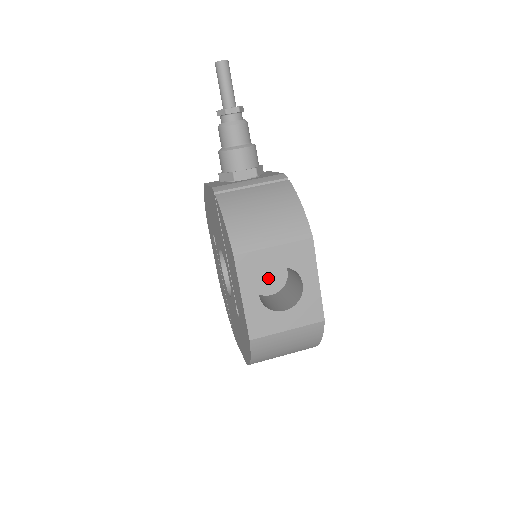
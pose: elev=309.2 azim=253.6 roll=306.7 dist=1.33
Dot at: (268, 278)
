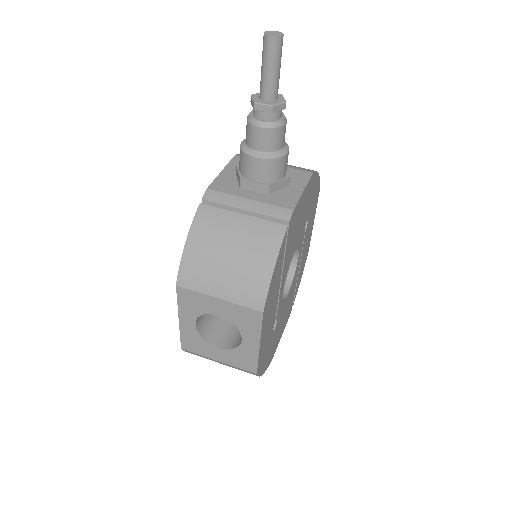
Dot at: occluded
